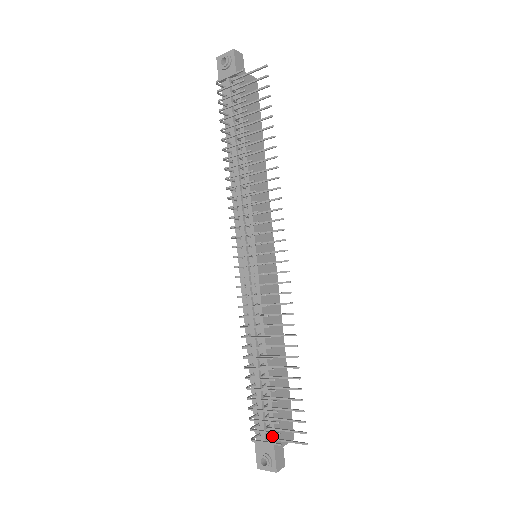
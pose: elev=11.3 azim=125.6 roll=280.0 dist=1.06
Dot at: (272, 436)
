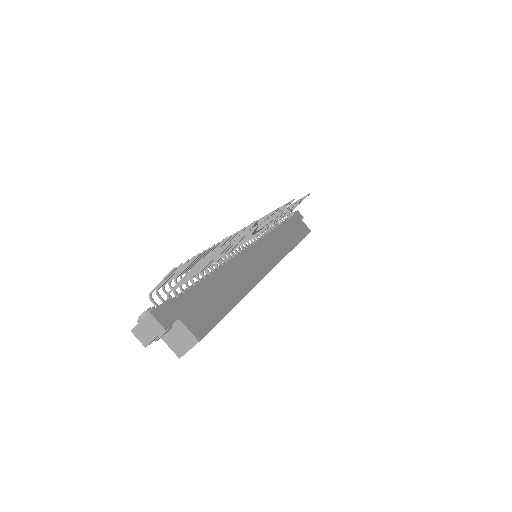
Dot at: (174, 301)
